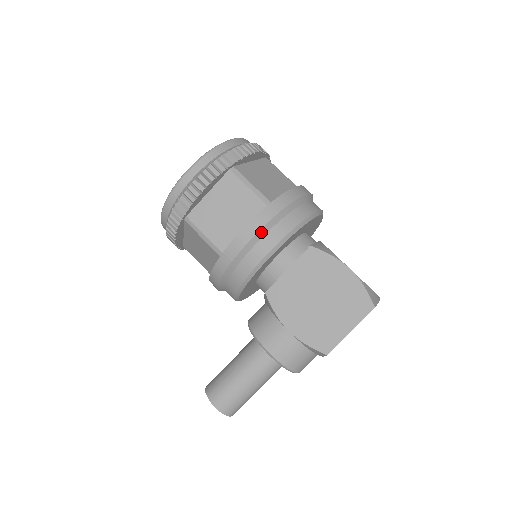
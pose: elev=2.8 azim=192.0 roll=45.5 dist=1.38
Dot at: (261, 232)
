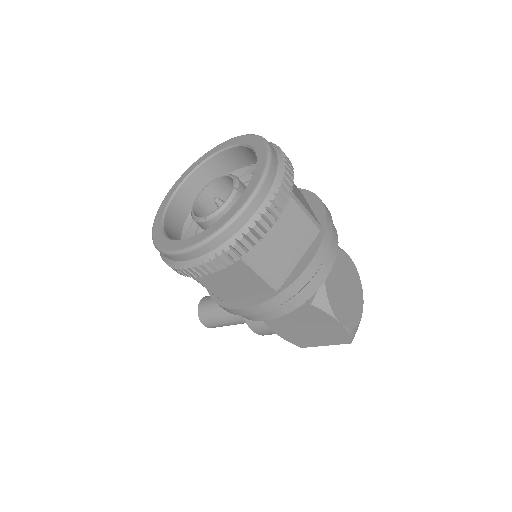
Dot at: (263, 312)
